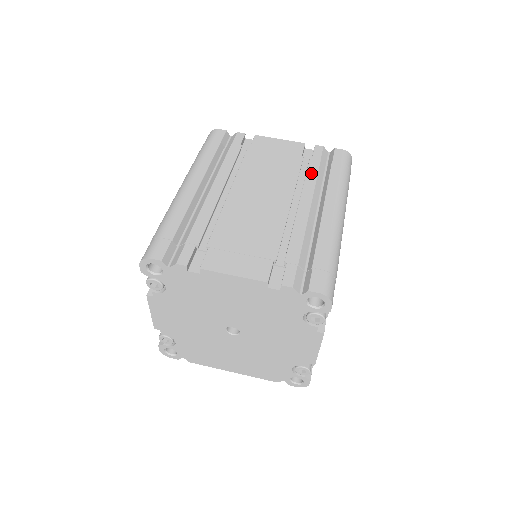
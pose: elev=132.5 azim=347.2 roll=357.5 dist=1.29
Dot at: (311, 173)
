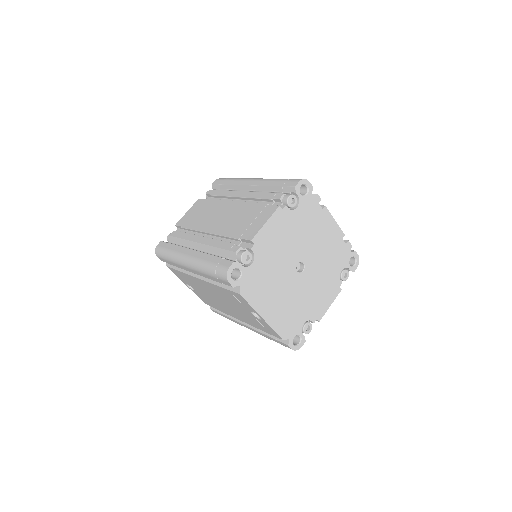
Dot at: occluded
